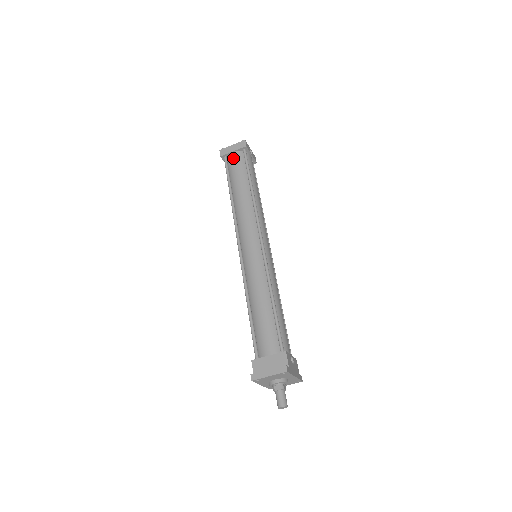
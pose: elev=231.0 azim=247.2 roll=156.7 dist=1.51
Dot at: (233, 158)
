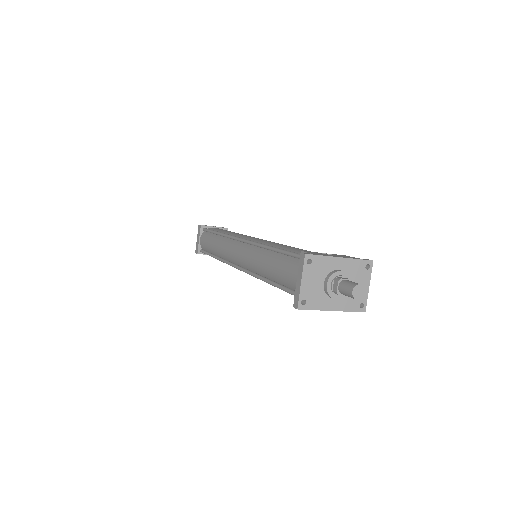
Dot at: (202, 242)
